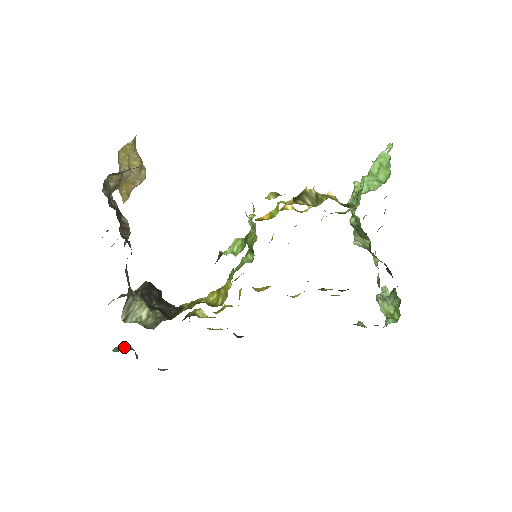
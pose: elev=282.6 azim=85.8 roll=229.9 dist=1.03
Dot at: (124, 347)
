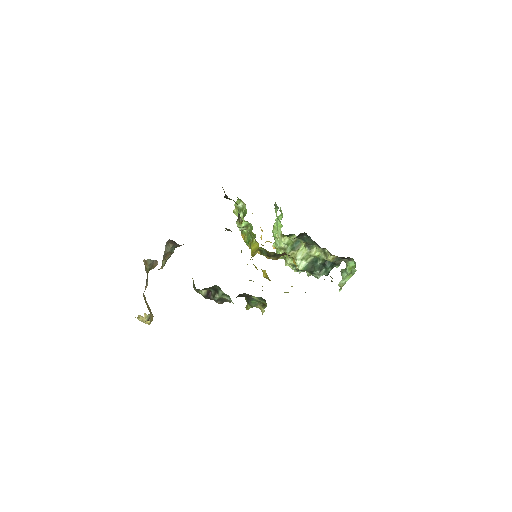
Dot at: occluded
